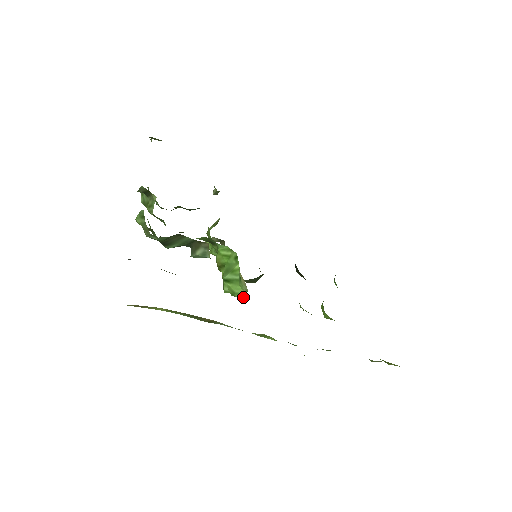
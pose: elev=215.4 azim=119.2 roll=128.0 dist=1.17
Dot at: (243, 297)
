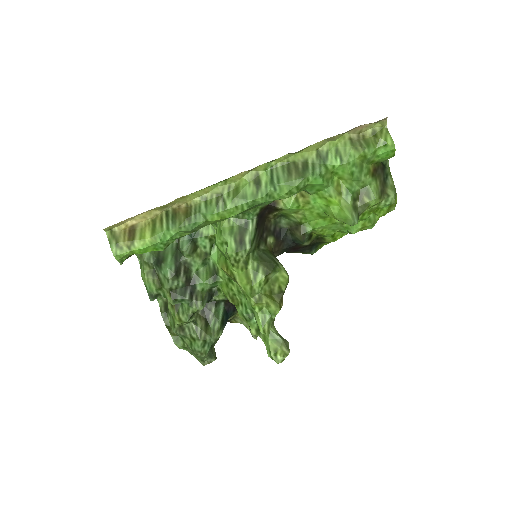
Dot at: (224, 222)
